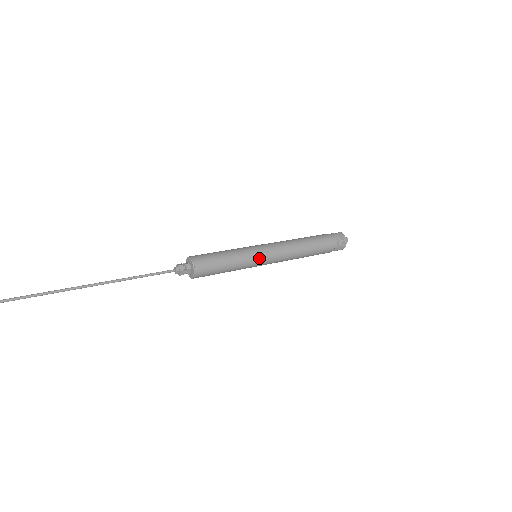
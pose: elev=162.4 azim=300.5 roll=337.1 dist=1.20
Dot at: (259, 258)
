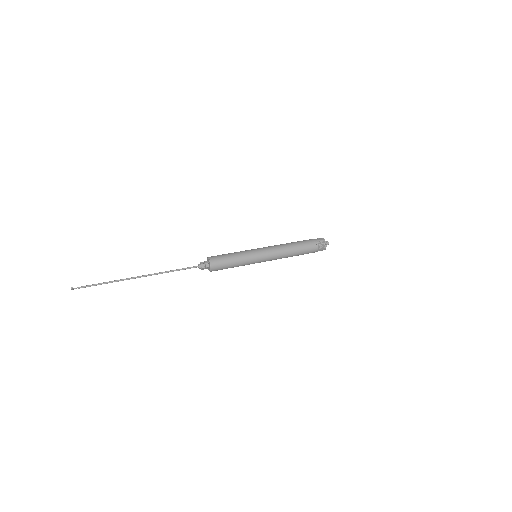
Dot at: (257, 261)
